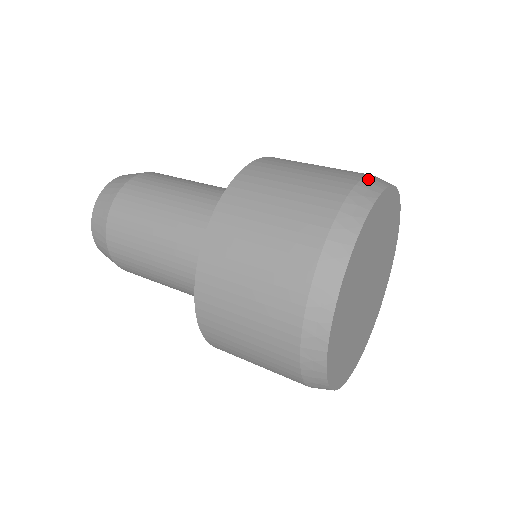
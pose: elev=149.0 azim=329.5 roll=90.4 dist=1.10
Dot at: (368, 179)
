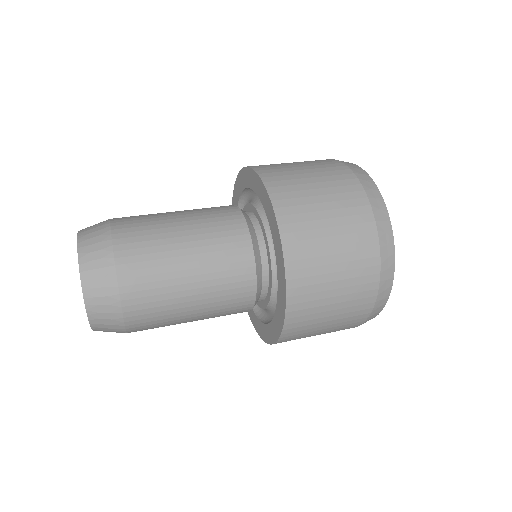
Dot at: occluded
